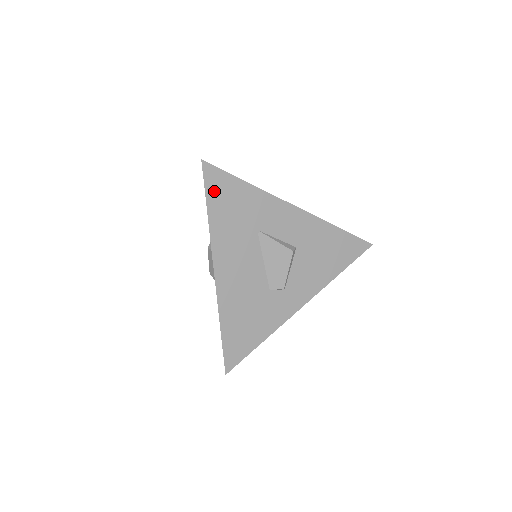
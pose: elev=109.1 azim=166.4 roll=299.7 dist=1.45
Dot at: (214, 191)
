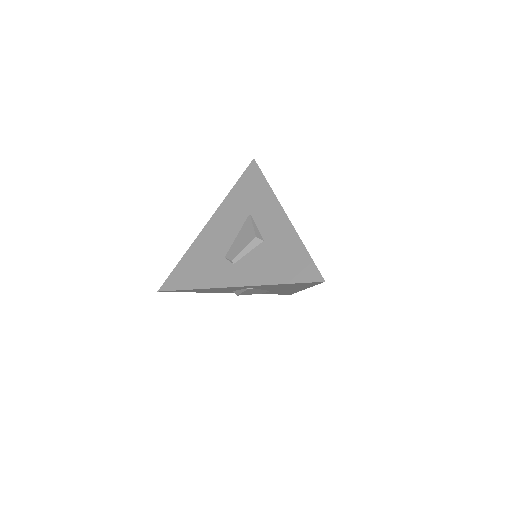
Dot at: (246, 178)
